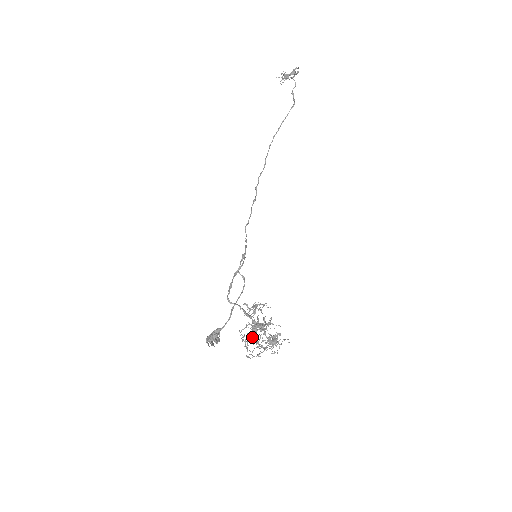
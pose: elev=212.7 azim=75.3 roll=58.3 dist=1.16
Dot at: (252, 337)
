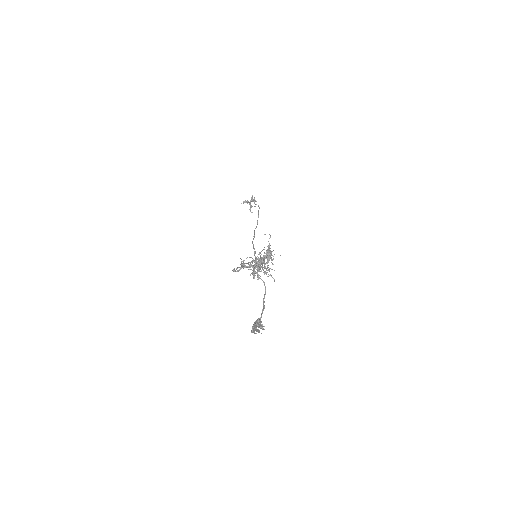
Dot at: (257, 269)
